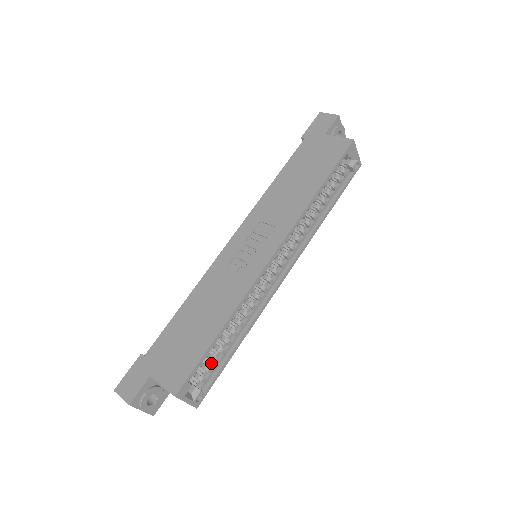
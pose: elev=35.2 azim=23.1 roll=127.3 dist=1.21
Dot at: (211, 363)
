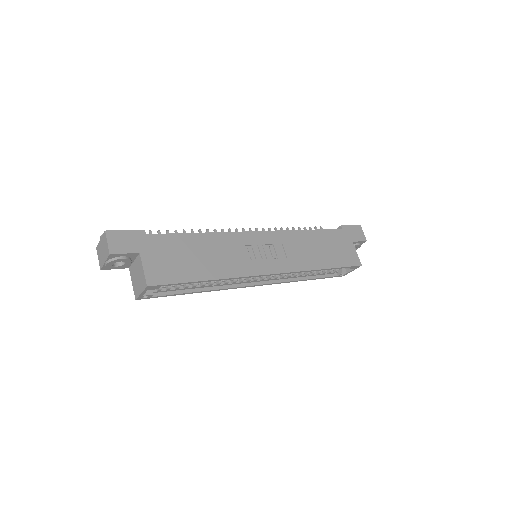
Dot at: (174, 286)
